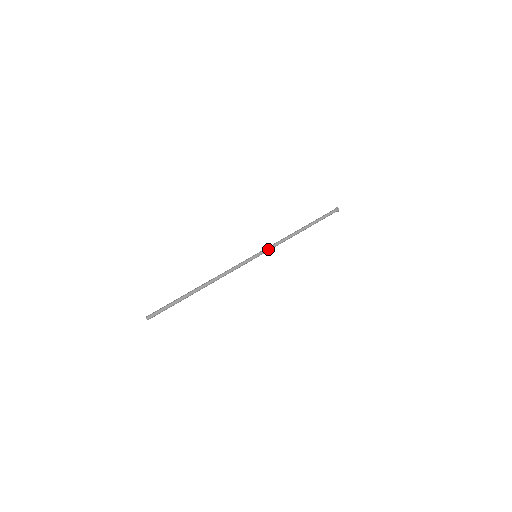
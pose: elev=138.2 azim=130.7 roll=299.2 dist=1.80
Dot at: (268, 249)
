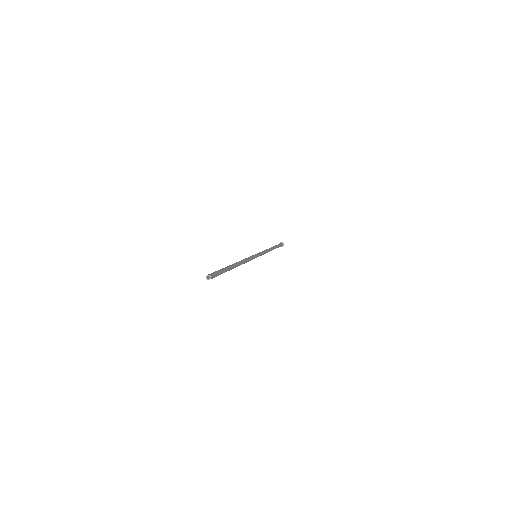
Dot at: (260, 253)
